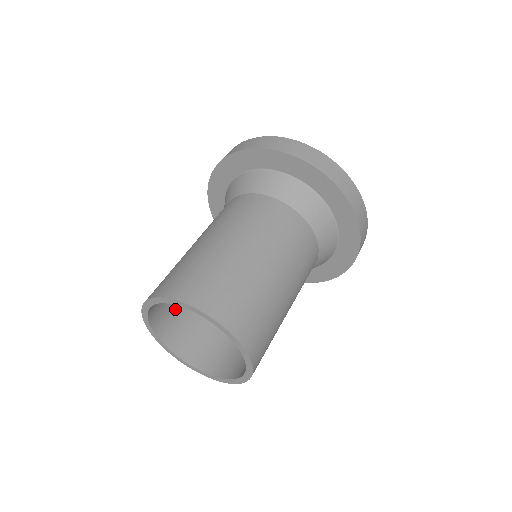
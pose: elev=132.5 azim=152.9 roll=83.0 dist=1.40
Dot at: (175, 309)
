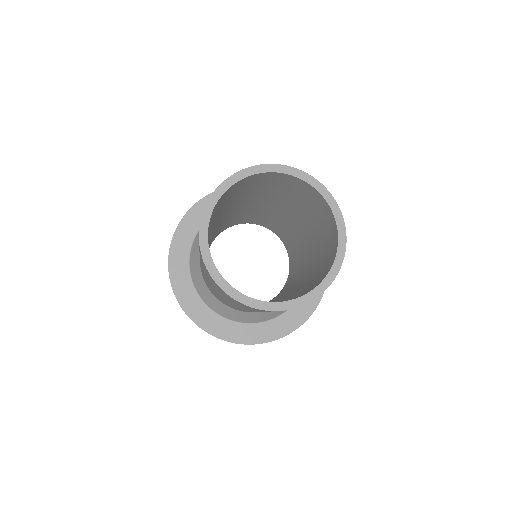
Dot at: occluded
